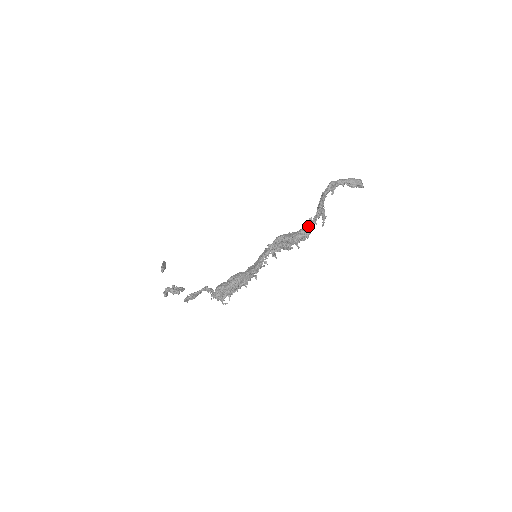
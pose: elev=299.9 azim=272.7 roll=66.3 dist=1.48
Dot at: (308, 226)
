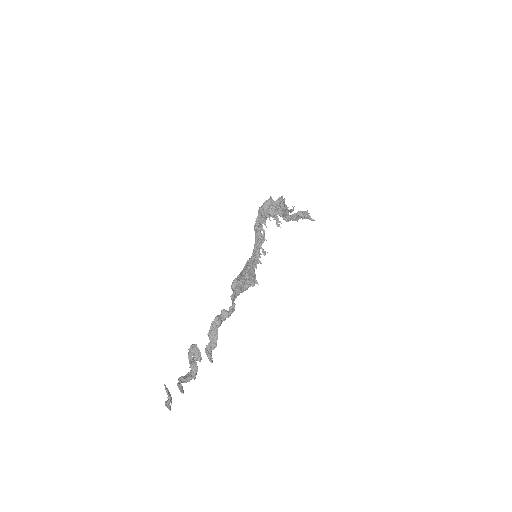
Dot at: occluded
